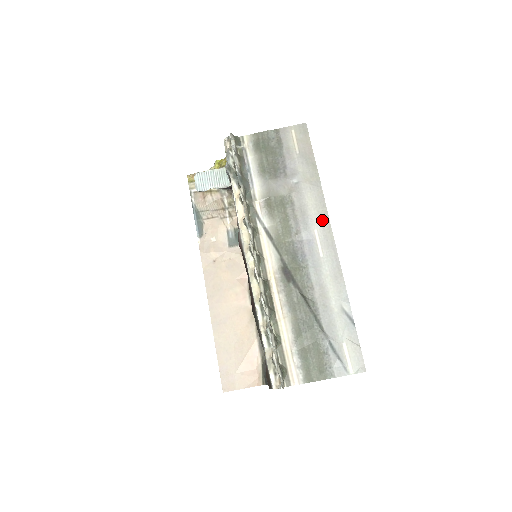
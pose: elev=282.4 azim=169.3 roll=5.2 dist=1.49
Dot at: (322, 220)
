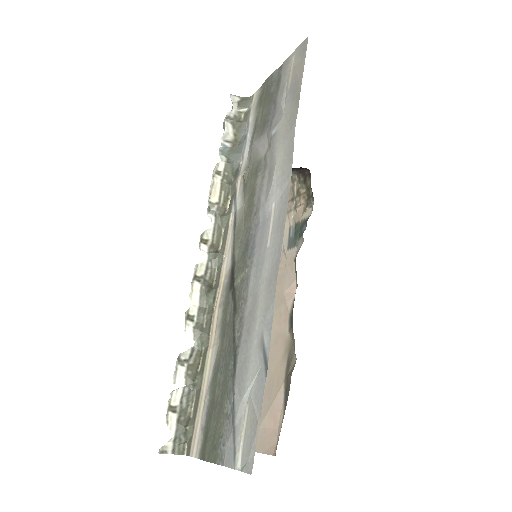
Dot at: (283, 184)
